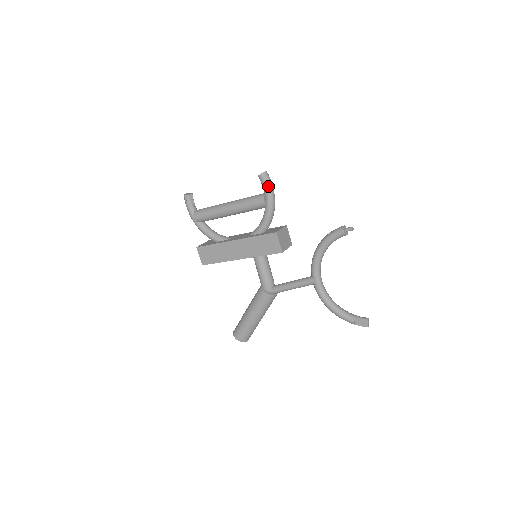
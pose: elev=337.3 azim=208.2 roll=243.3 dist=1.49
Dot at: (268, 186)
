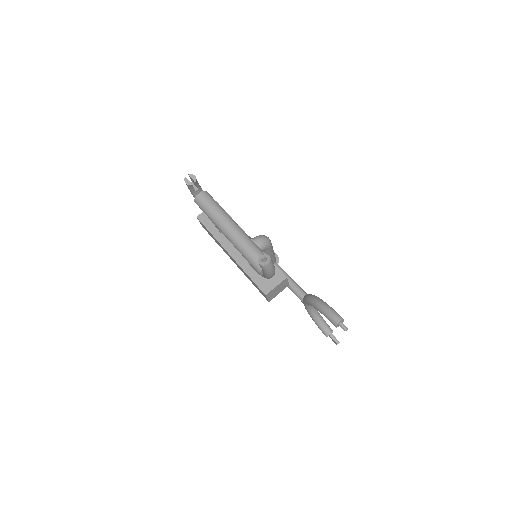
Dot at: (266, 273)
